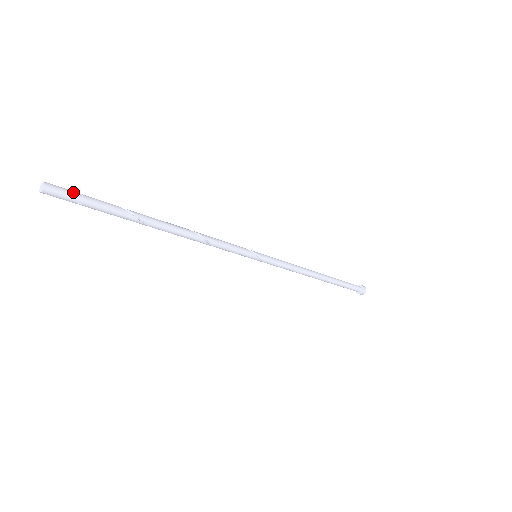
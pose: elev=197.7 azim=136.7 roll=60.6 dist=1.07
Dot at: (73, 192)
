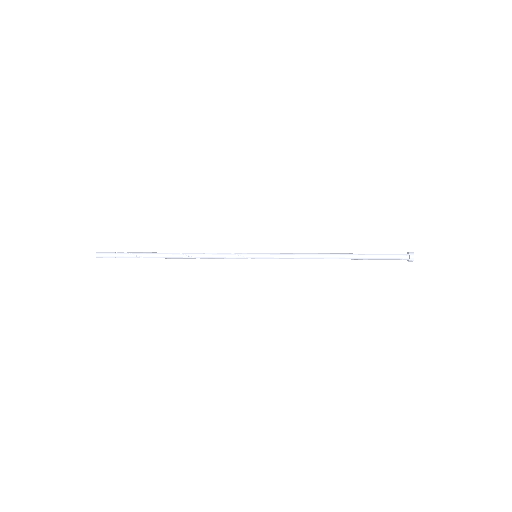
Dot at: (111, 257)
